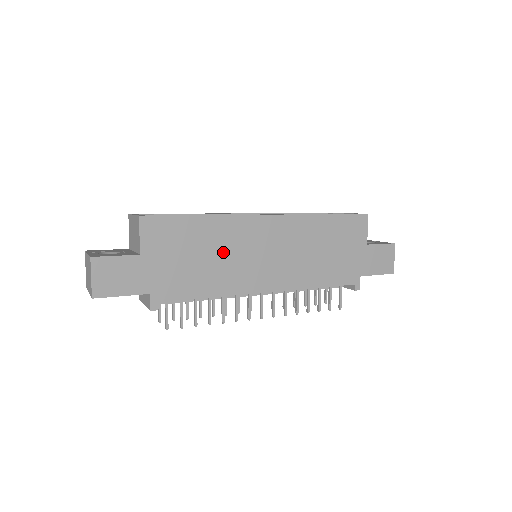
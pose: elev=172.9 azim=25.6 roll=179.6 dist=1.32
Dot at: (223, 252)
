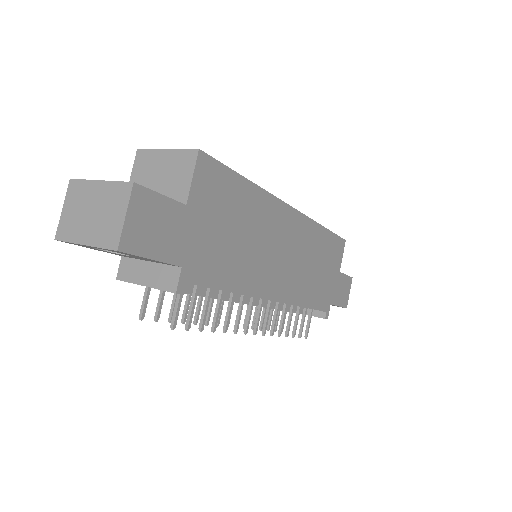
Dot at: (255, 236)
